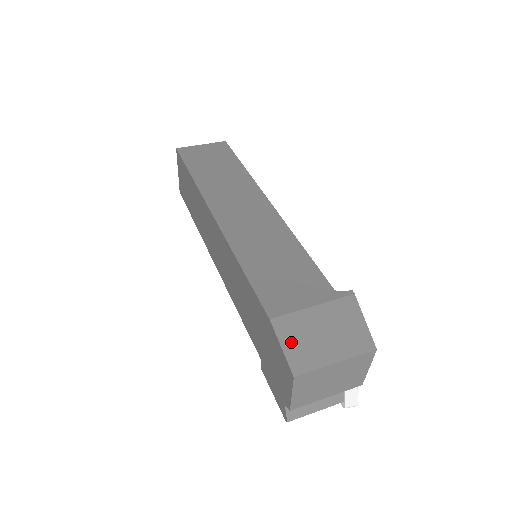
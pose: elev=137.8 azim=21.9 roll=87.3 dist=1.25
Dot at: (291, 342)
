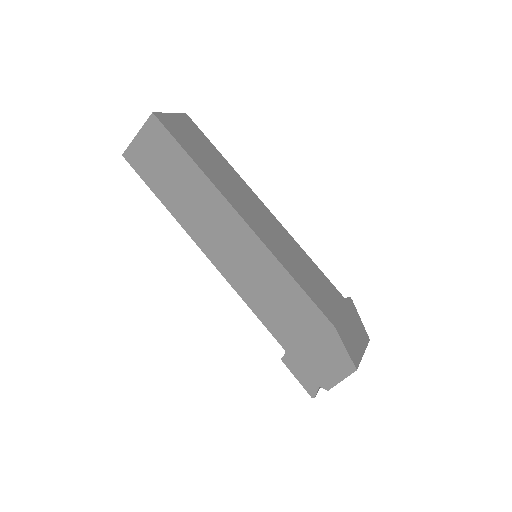
Dot at: (348, 344)
